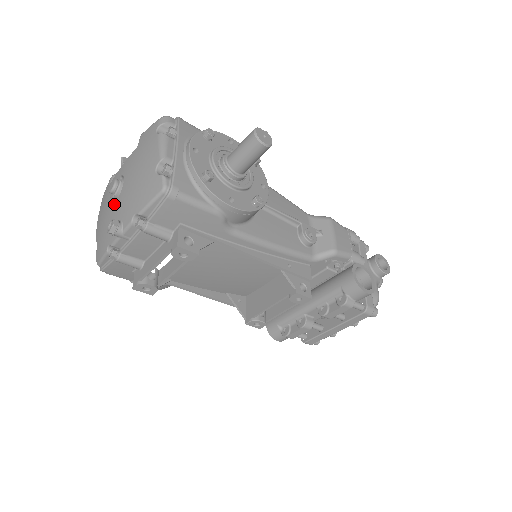
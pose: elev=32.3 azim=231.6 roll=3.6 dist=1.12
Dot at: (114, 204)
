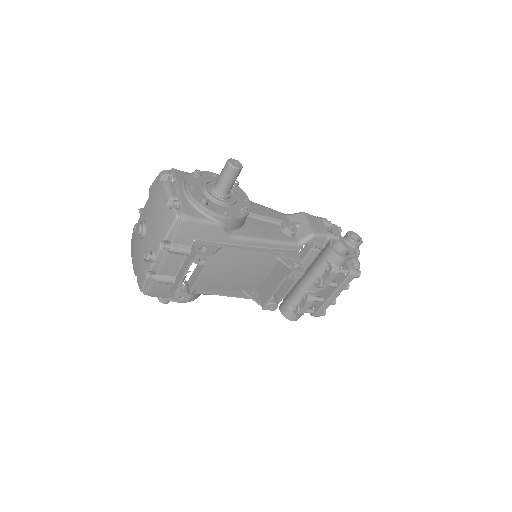
Dot at: (143, 242)
